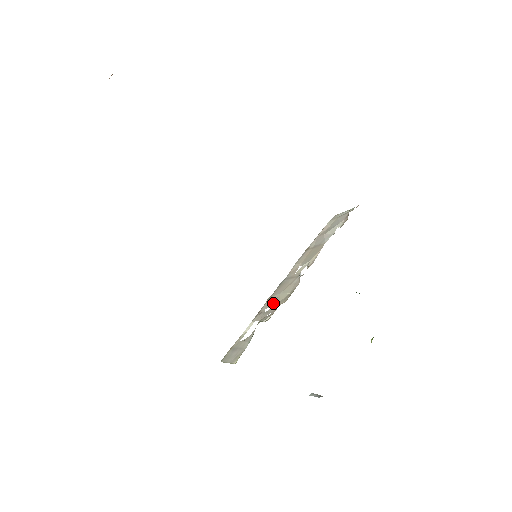
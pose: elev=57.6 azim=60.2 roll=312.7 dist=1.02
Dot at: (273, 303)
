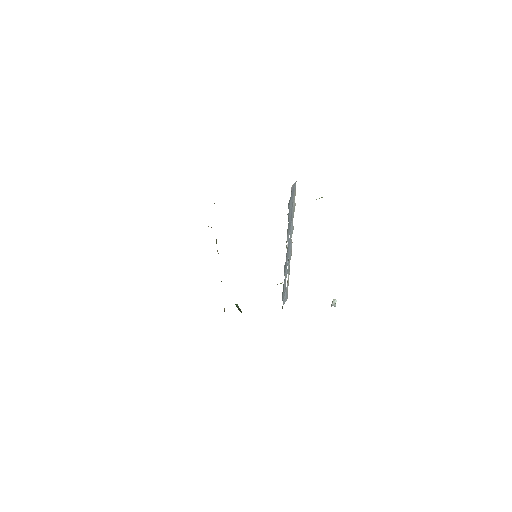
Dot at: (286, 265)
